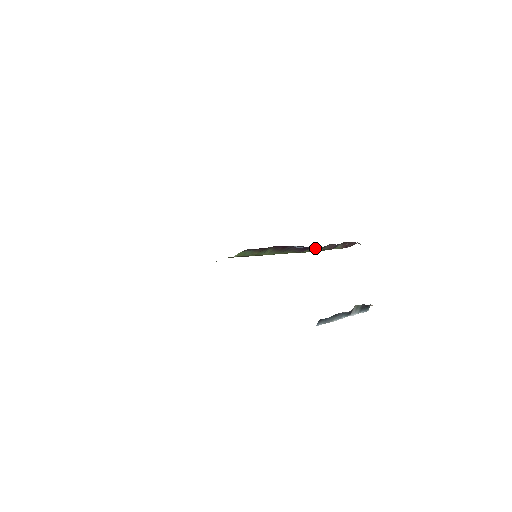
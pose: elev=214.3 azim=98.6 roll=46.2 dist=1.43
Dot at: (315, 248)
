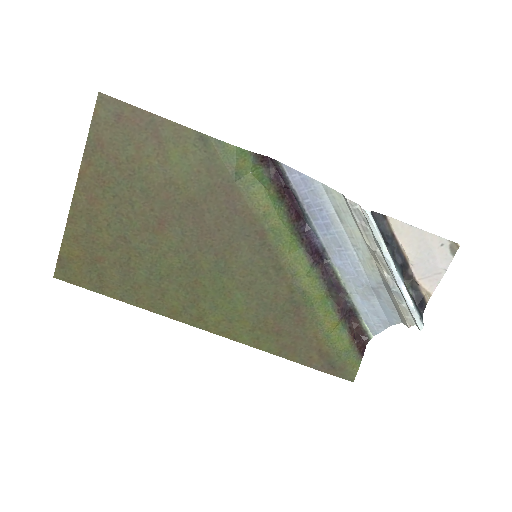
Dot at: (325, 274)
